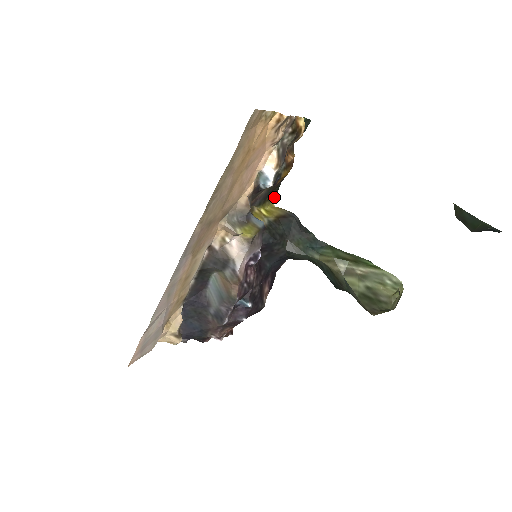
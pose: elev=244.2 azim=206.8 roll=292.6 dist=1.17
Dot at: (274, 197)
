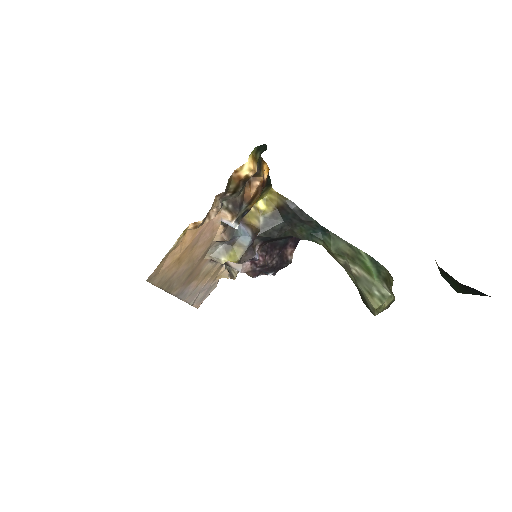
Dot at: (270, 186)
